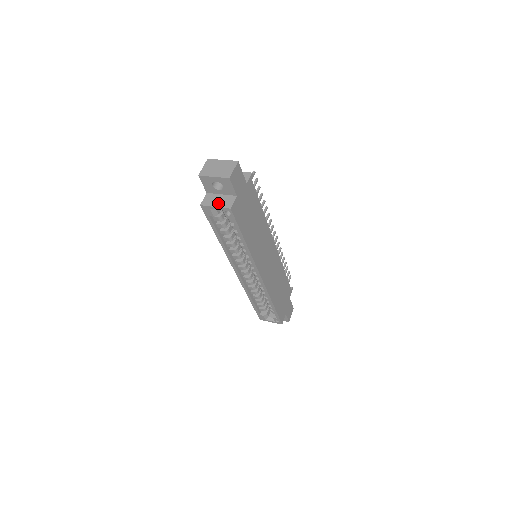
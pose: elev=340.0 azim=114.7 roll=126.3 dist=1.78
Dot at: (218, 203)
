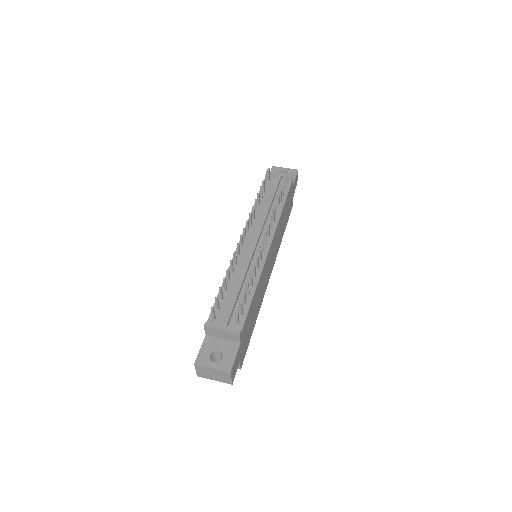
Dot at: occluded
